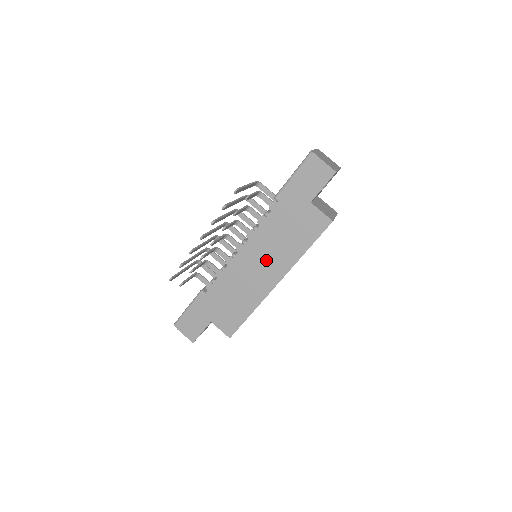
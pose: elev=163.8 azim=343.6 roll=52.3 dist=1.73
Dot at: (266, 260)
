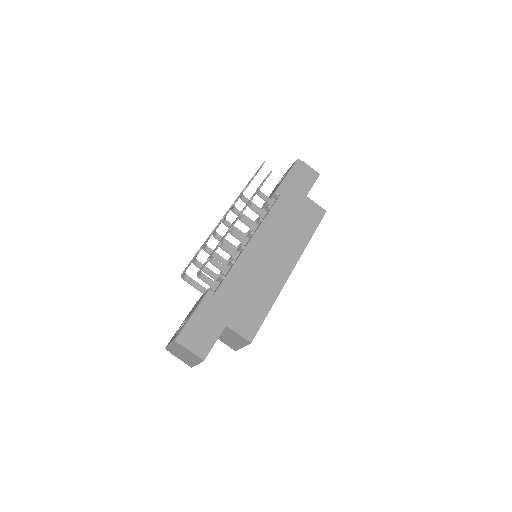
Dot at: (278, 247)
